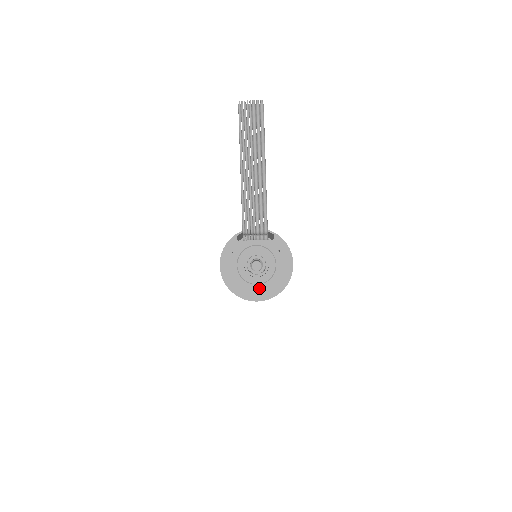
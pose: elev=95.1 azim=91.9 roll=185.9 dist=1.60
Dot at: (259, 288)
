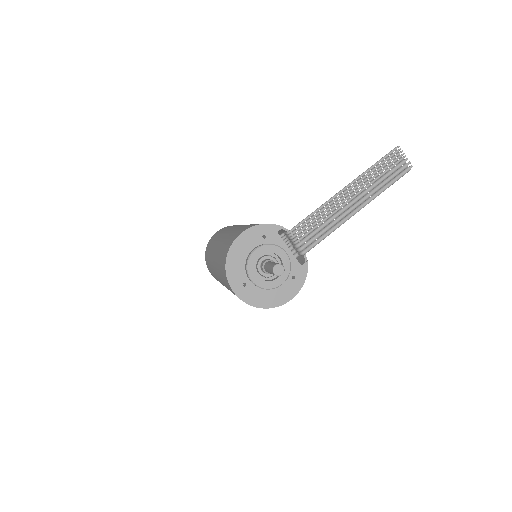
Dot at: (248, 285)
